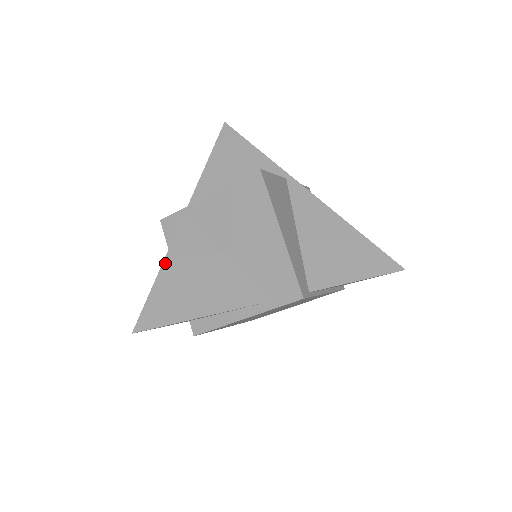
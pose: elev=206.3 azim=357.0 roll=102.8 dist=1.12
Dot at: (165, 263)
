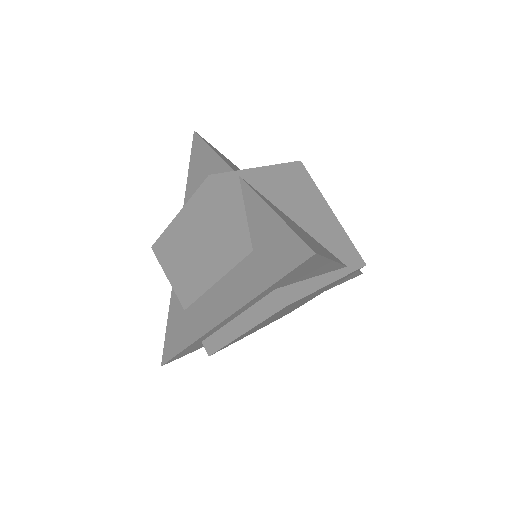
Dot at: (270, 206)
